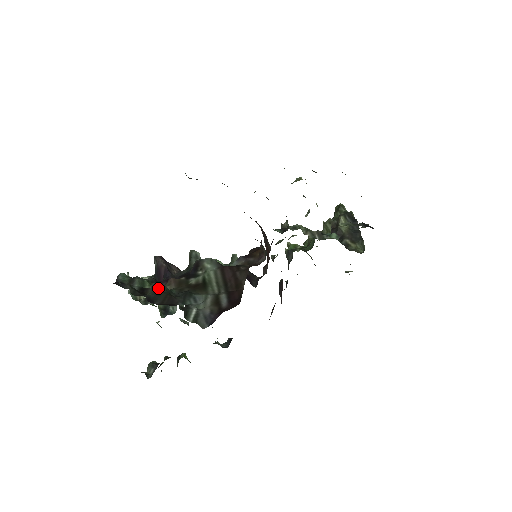
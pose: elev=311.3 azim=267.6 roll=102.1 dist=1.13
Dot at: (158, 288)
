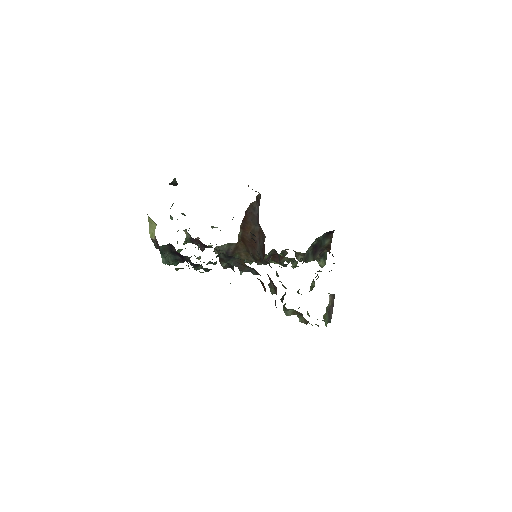
Dot at: occluded
